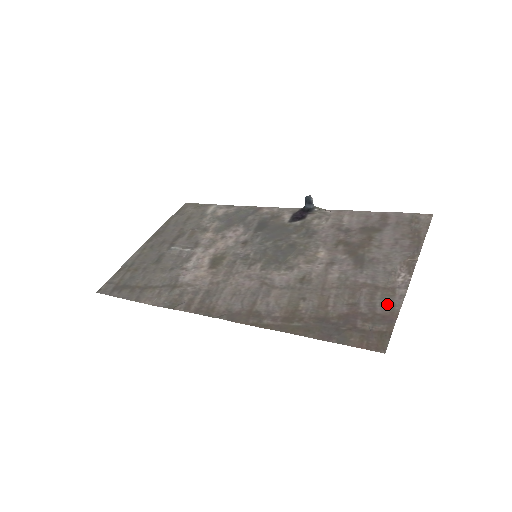
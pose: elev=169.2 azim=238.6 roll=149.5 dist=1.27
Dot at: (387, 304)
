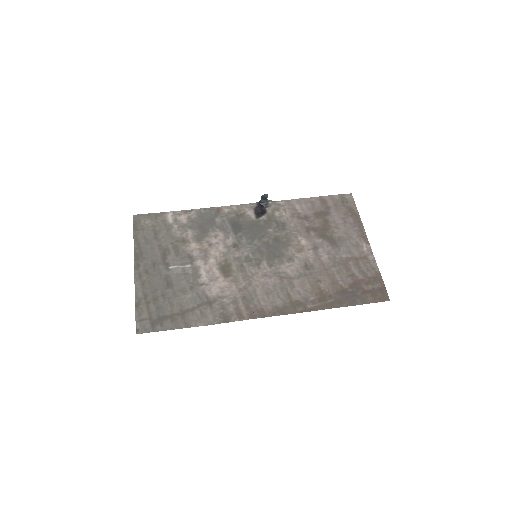
Dot at: (370, 269)
